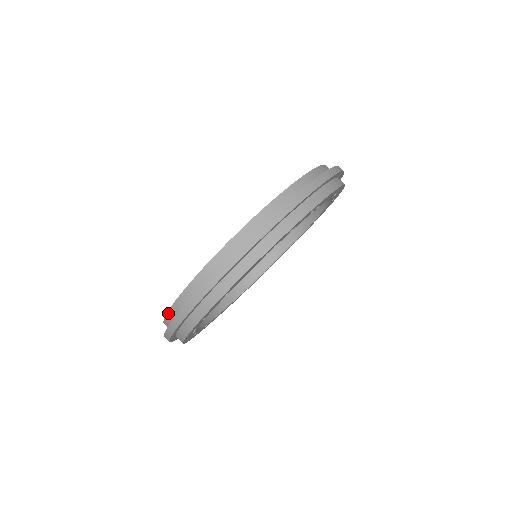
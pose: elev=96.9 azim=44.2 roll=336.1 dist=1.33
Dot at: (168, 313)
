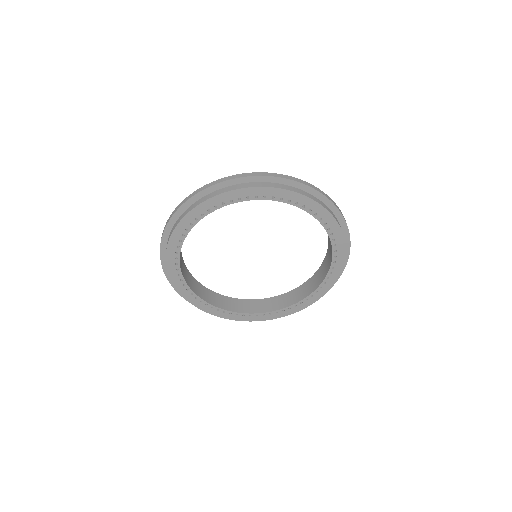
Dot at: occluded
